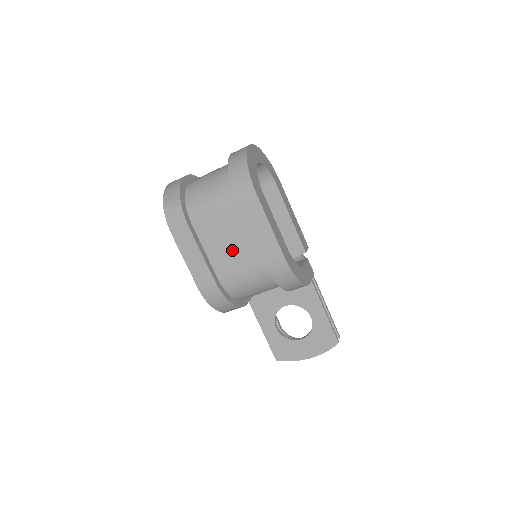
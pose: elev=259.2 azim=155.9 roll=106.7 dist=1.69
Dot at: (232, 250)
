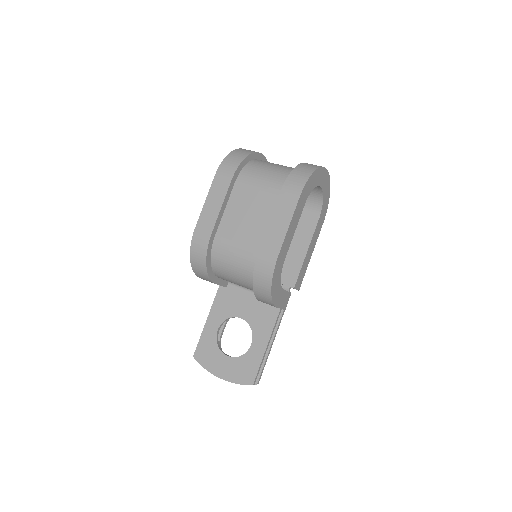
Dot at: (245, 224)
